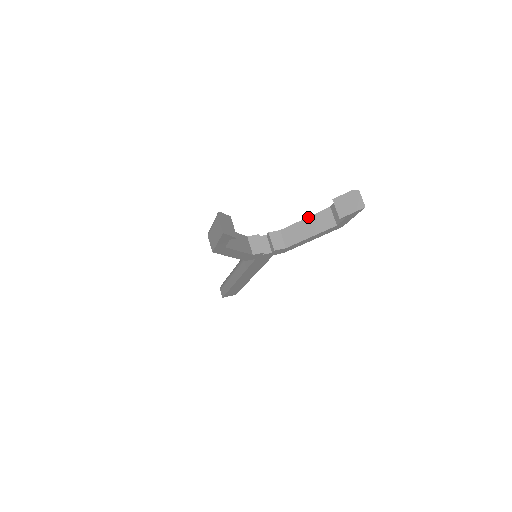
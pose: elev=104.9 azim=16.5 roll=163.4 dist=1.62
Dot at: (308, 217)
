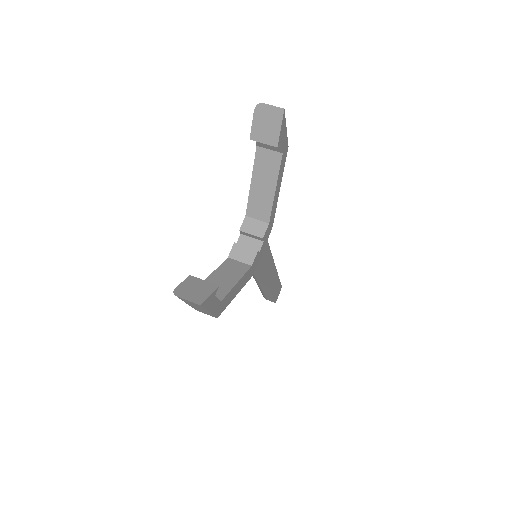
Dot at: occluded
